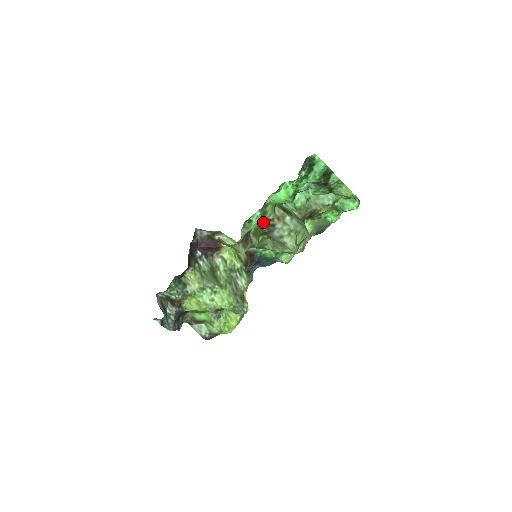
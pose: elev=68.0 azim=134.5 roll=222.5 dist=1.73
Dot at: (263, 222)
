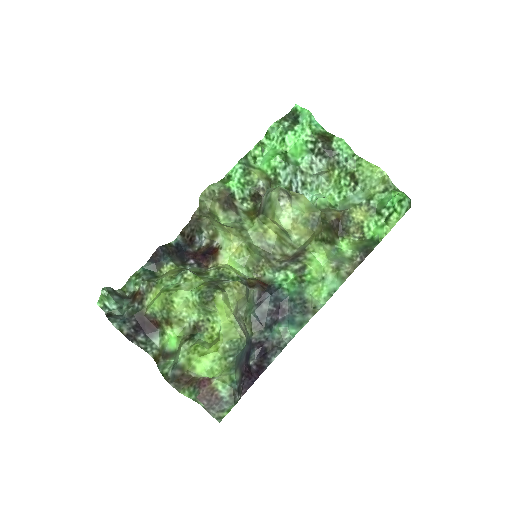
Dot at: (258, 201)
